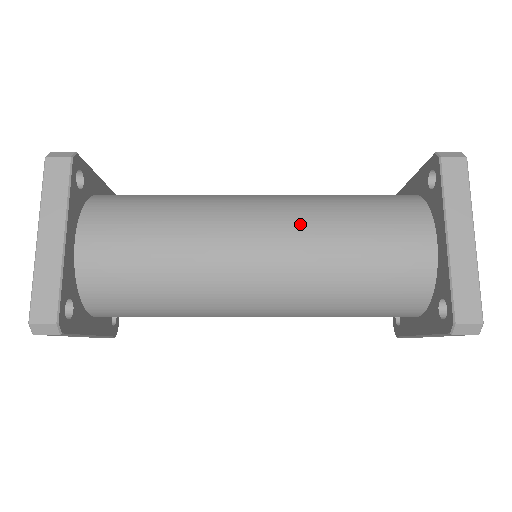
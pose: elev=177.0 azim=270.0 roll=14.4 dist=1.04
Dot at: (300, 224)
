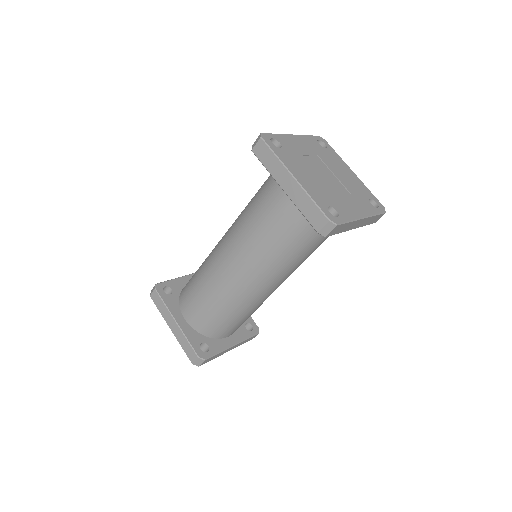
Dot at: occluded
